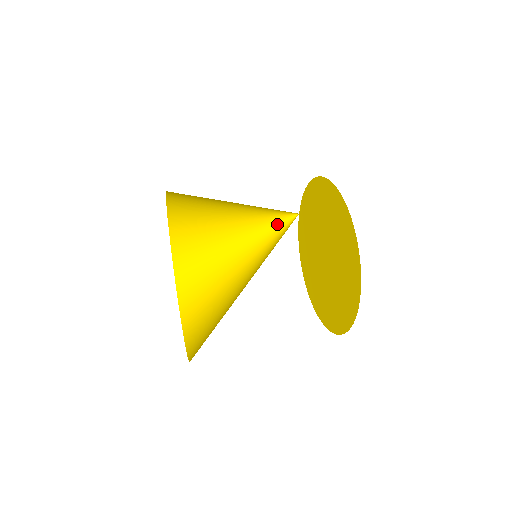
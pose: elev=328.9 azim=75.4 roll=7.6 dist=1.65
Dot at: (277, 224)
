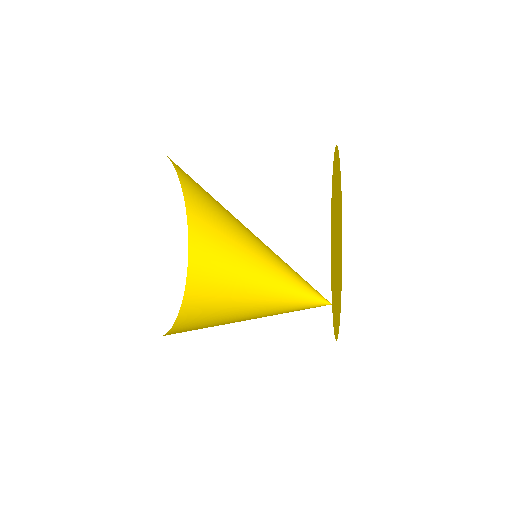
Dot at: (304, 309)
